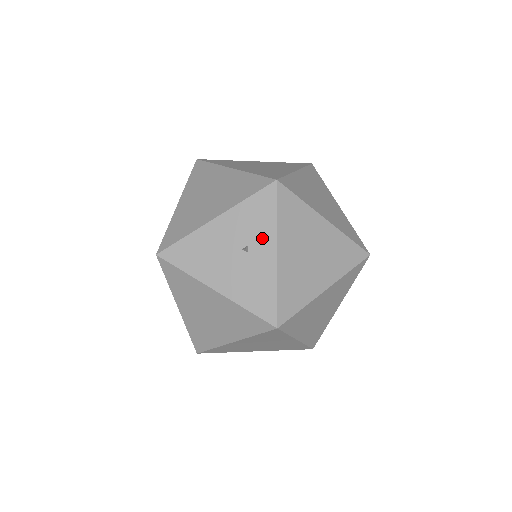
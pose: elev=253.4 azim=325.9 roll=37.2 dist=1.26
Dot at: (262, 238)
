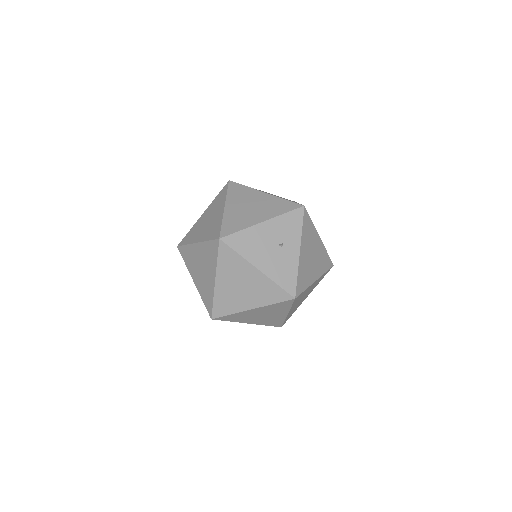
Dot at: (292, 240)
